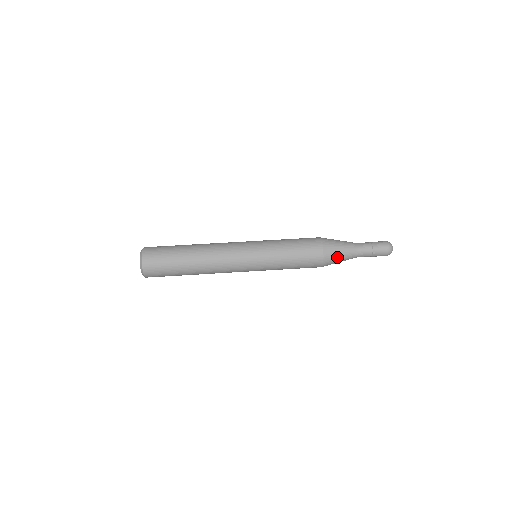
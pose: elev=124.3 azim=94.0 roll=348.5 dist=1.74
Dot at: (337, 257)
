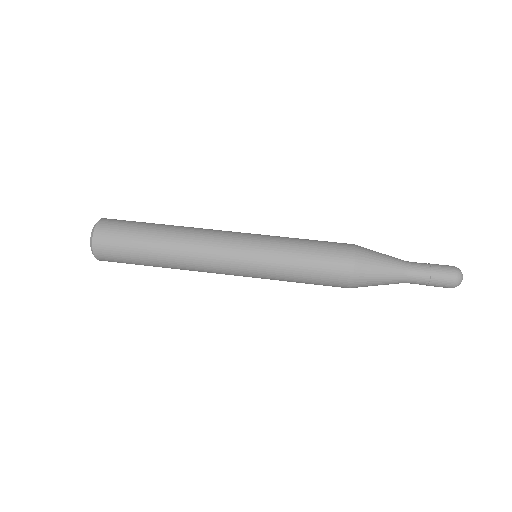
Dot at: (374, 279)
